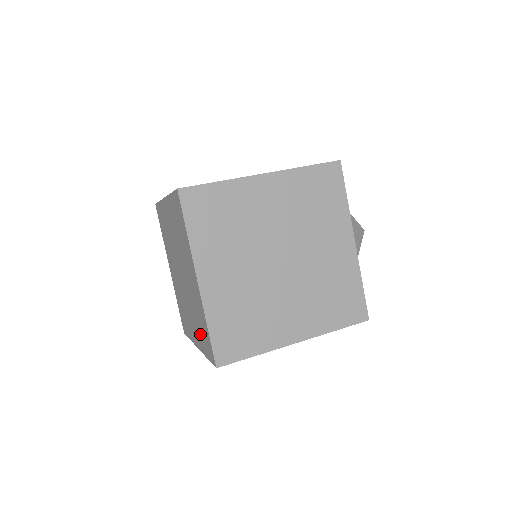
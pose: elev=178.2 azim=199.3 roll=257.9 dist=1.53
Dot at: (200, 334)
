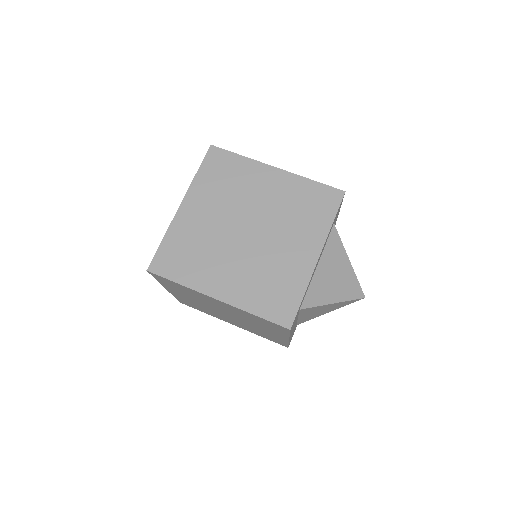
Dot at: occluded
